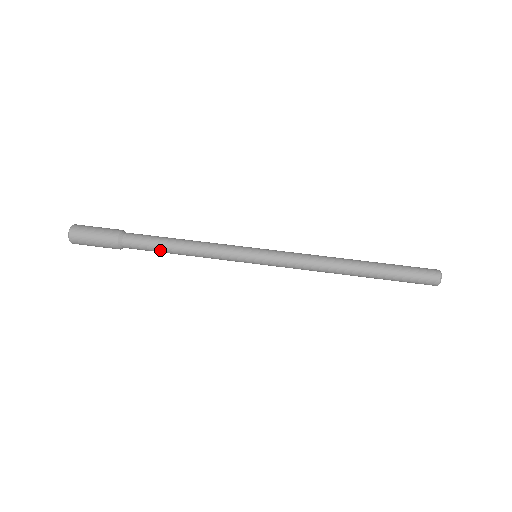
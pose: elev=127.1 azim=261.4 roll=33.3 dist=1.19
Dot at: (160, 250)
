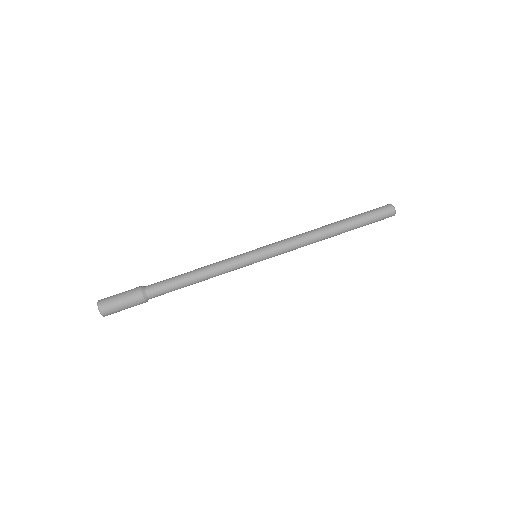
Dot at: occluded
